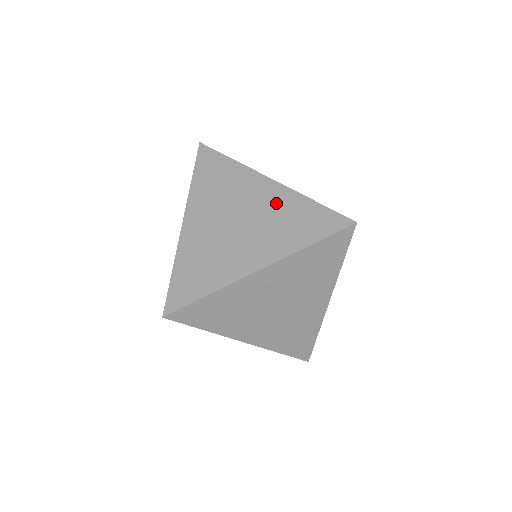
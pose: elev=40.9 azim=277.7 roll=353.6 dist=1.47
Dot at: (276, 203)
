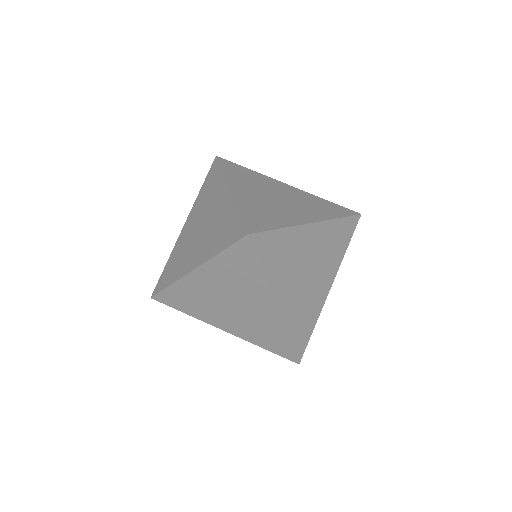
Dot at: (300, 195)
